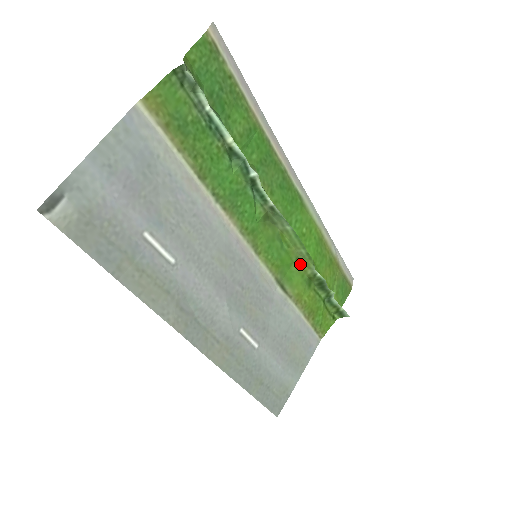
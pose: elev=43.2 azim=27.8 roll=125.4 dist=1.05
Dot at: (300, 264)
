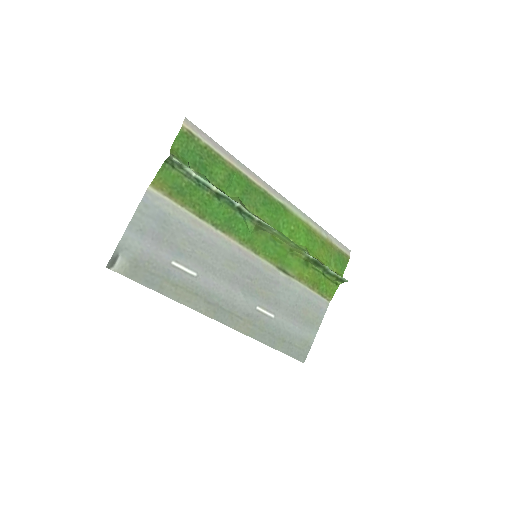
Dot at: (294, 253)
